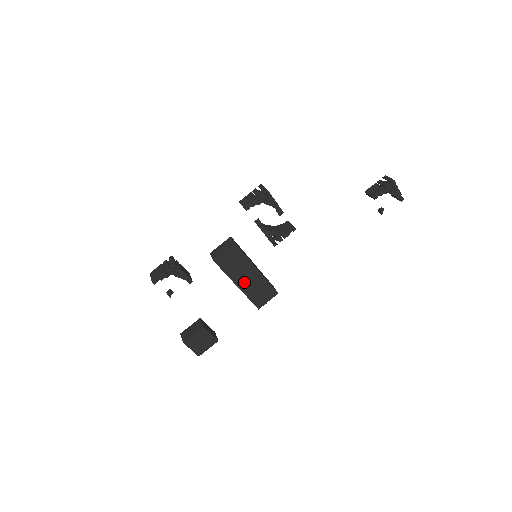
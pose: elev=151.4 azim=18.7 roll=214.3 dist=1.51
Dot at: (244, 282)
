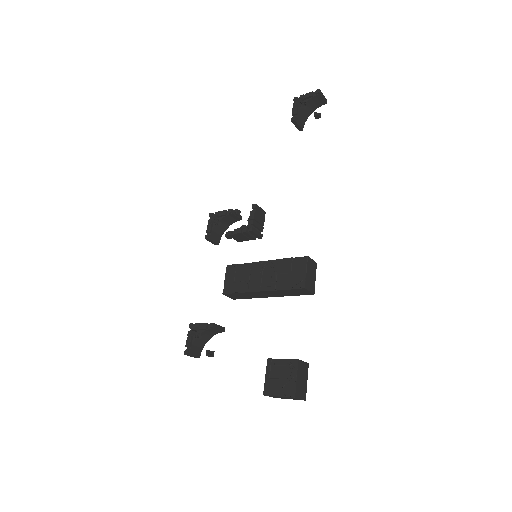
Dot at: (264, 282)
